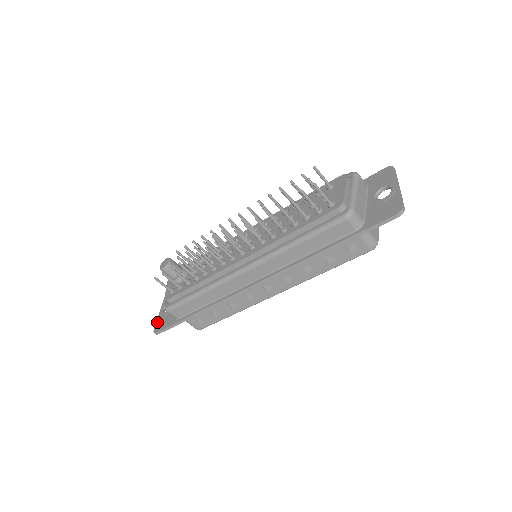
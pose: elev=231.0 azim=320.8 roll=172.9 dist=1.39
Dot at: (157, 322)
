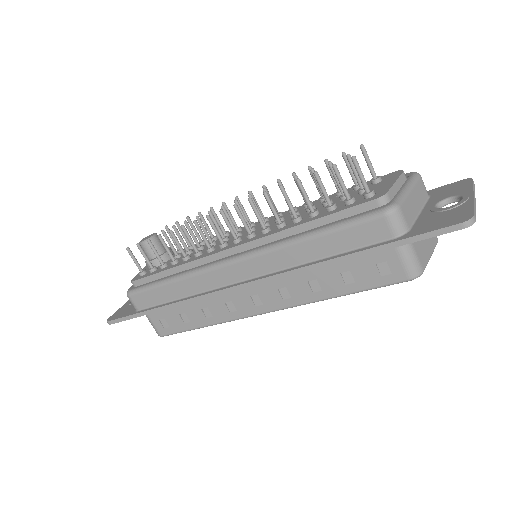
Dot at: (117, 311)
